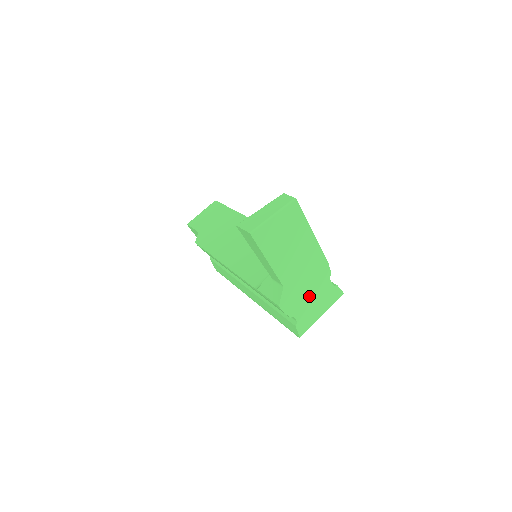
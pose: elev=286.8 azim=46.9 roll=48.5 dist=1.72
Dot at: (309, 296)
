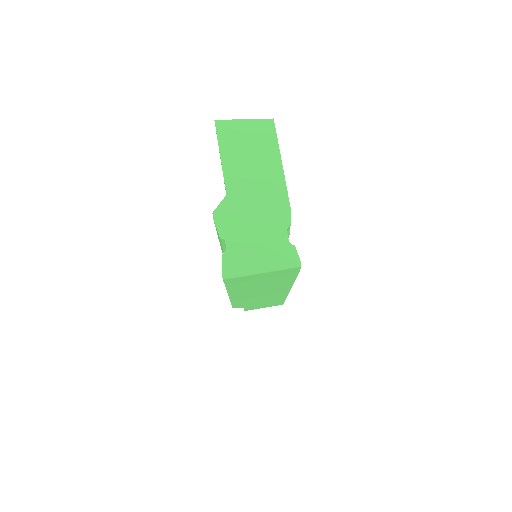
Dot at: (253, 230)
